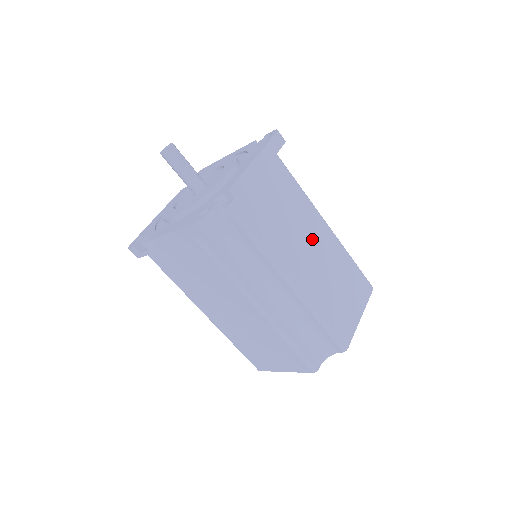
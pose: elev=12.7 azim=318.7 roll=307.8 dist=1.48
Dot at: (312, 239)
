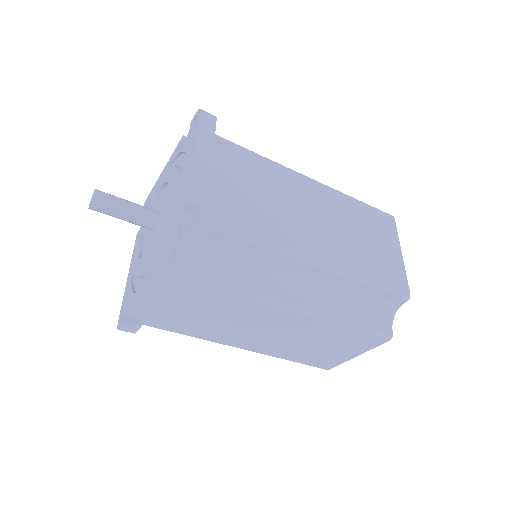
Dot at: (306, 203)
